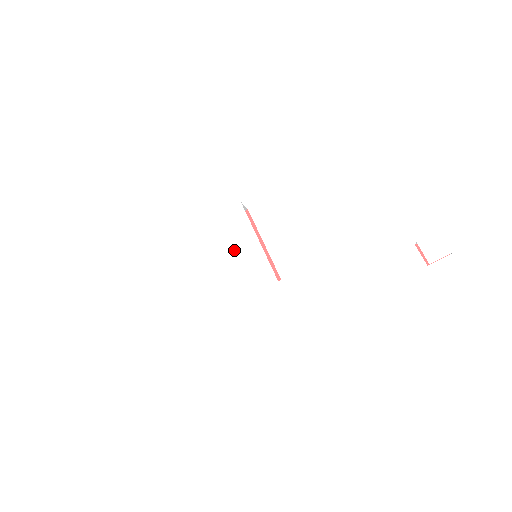
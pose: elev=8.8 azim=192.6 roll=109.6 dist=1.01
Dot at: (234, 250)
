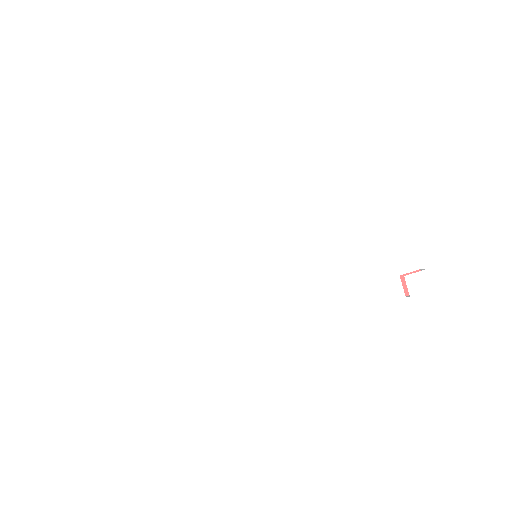
Dot at: (238, 248)
